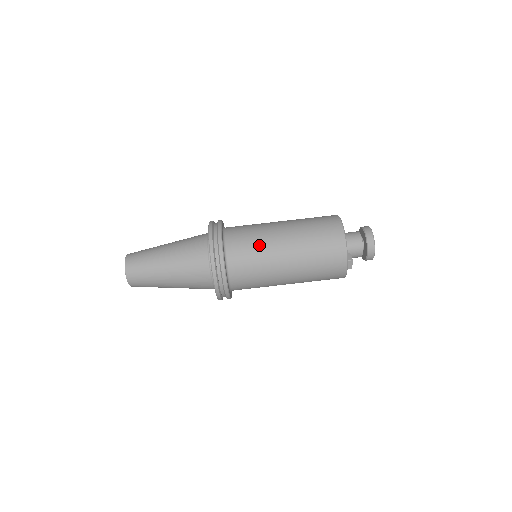
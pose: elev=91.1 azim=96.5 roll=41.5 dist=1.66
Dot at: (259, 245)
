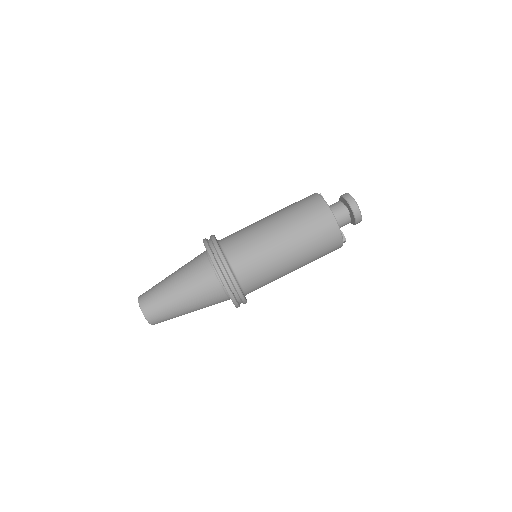
Dot at: (266, 264)
